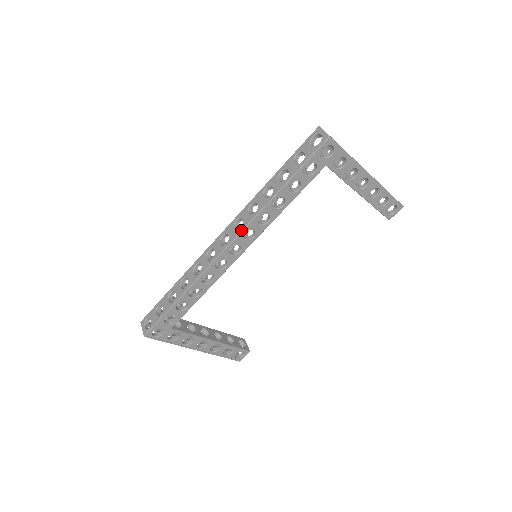
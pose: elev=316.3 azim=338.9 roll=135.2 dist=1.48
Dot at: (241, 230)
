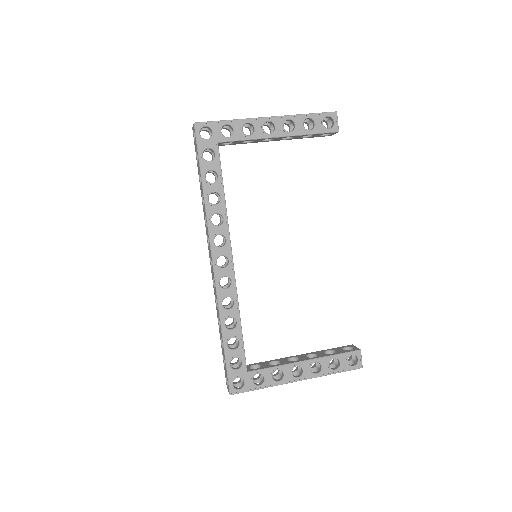
Dot at: (209, 243)
